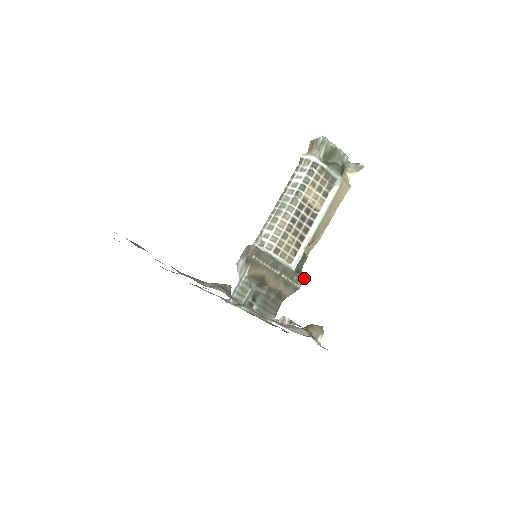
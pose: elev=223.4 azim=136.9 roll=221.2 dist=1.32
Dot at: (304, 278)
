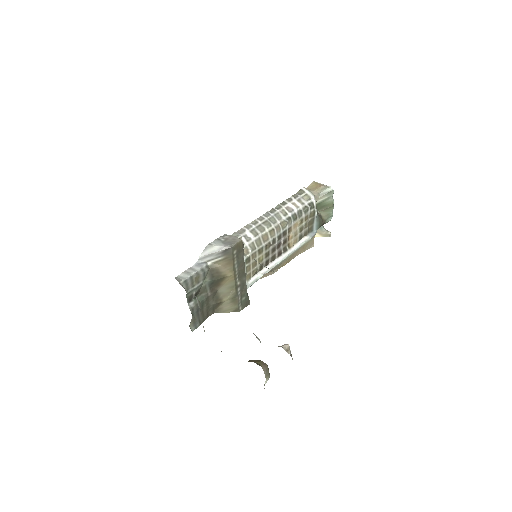
Dot at: (249, 303)
